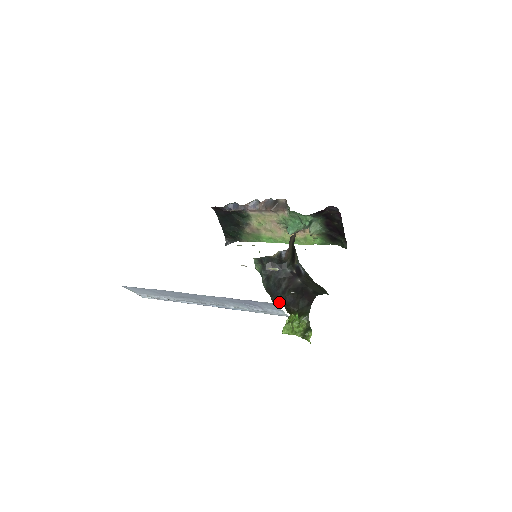
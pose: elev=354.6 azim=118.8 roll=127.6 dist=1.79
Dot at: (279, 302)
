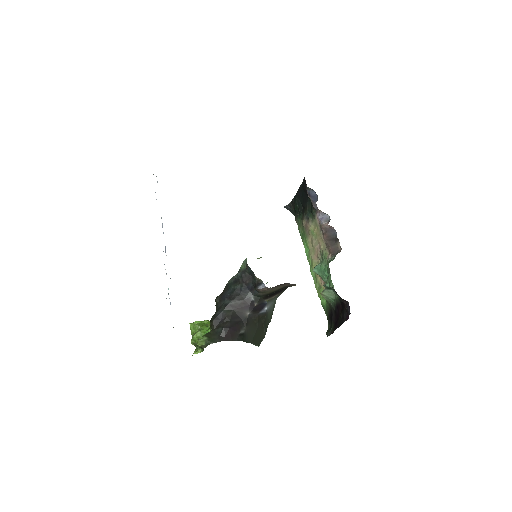
Dot at: (218, 305)
